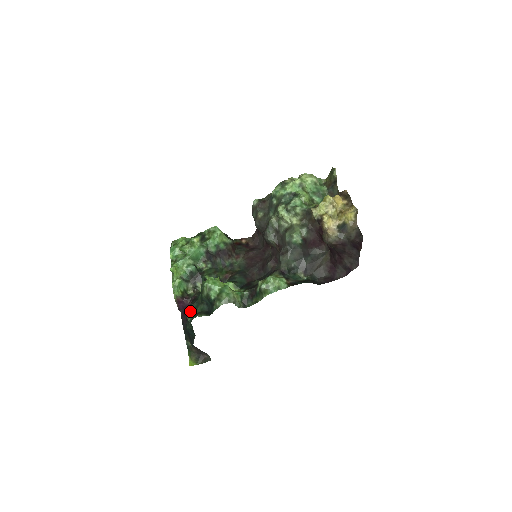
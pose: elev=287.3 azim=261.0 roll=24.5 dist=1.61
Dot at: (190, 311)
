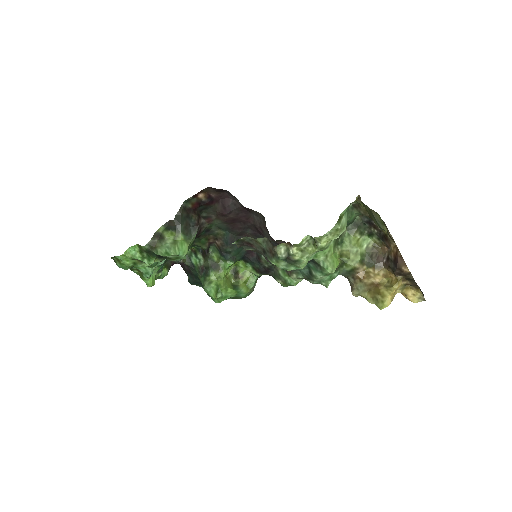
Dot at: occluded
